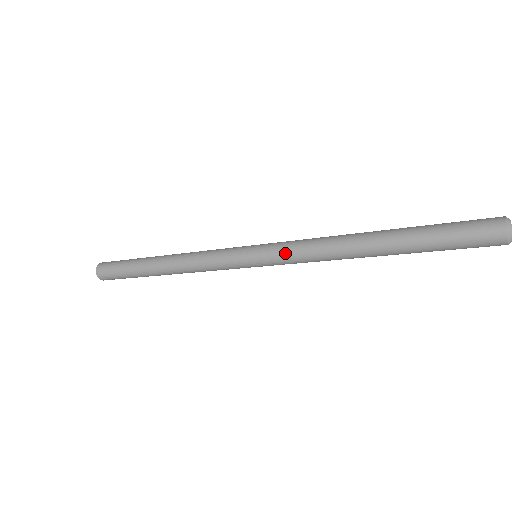
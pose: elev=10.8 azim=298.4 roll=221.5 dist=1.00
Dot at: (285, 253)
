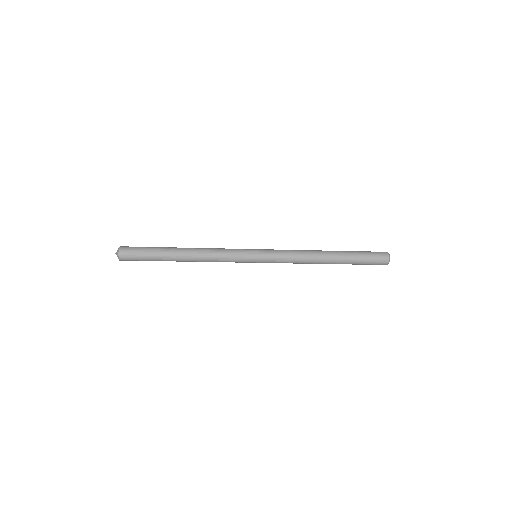
Dot at: (279, 251)
